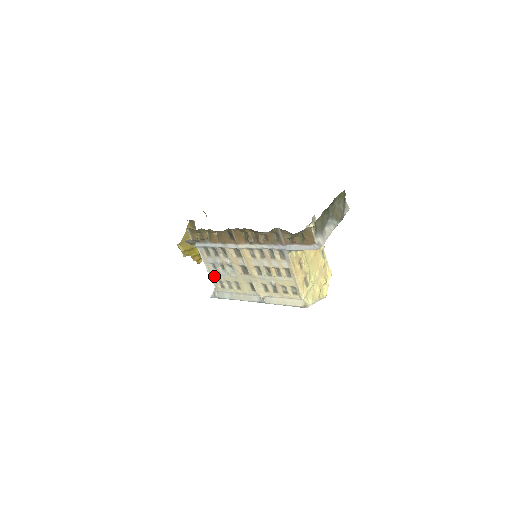
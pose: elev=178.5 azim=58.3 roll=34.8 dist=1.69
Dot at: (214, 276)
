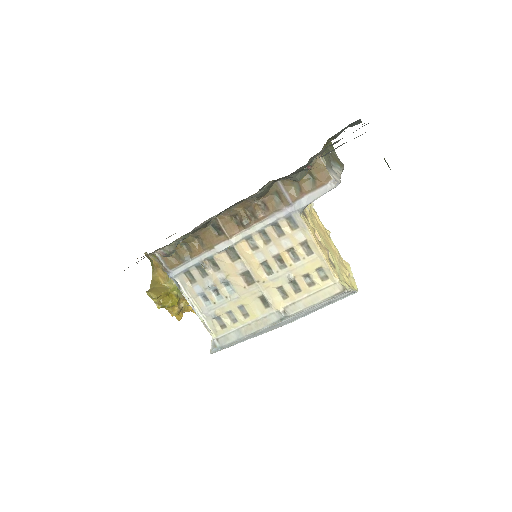
Dot at: (208, 314)
